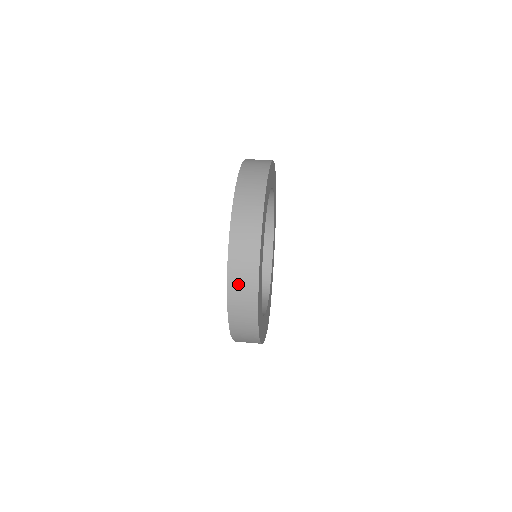
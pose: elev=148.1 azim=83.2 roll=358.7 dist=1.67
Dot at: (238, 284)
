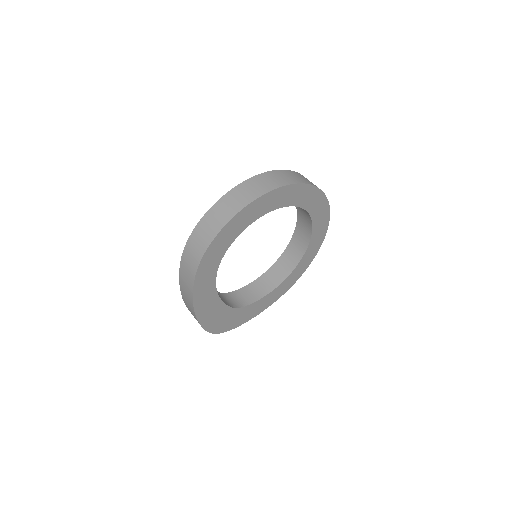
Dot at: (225, 204)
